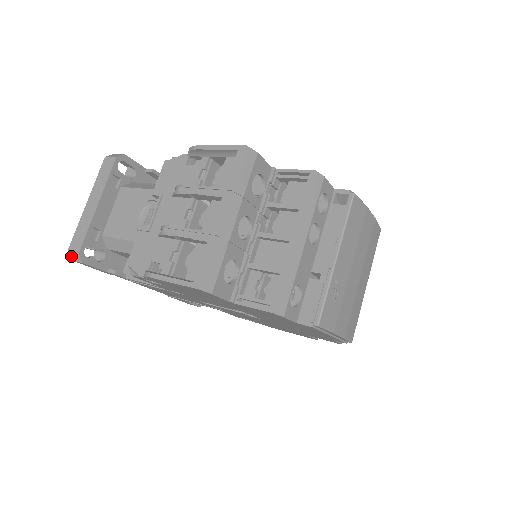
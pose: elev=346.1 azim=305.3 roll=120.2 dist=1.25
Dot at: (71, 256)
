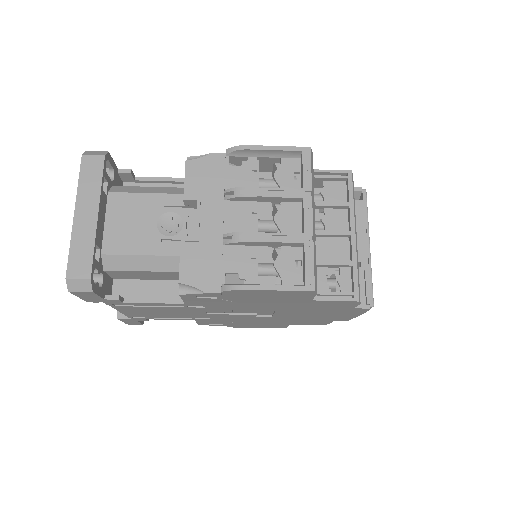
Dot at: (70, 286)
